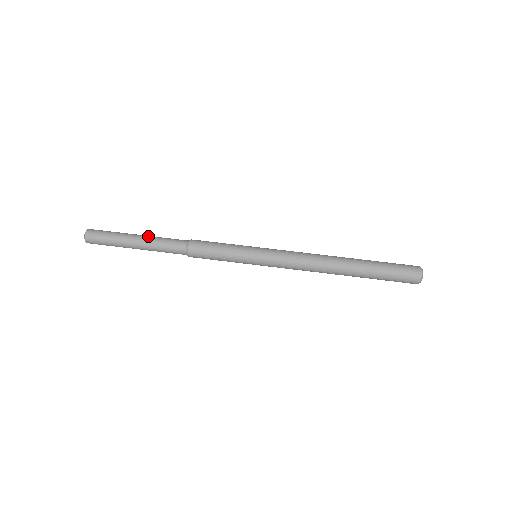
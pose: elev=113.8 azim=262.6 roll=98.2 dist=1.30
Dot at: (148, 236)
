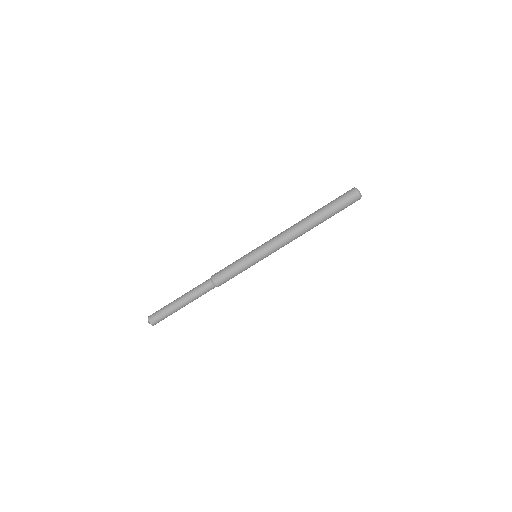
Dot at: (186, 293)
